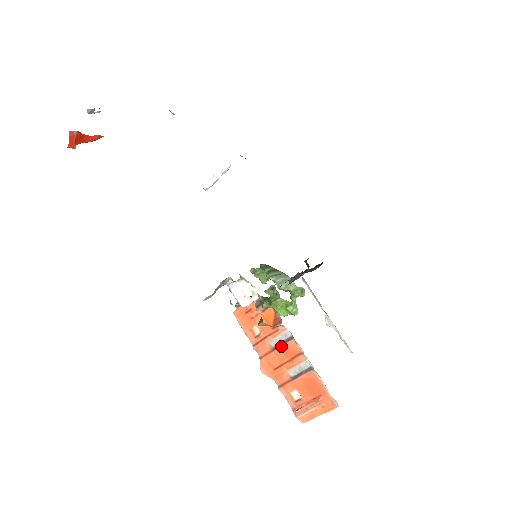
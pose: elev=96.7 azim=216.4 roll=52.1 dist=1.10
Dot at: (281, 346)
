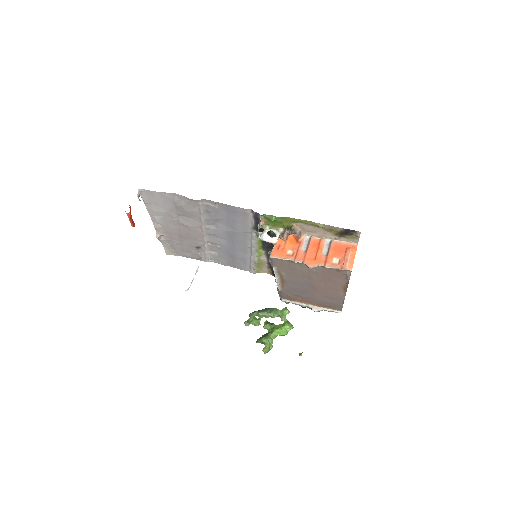
Dot at: (309, 246)
